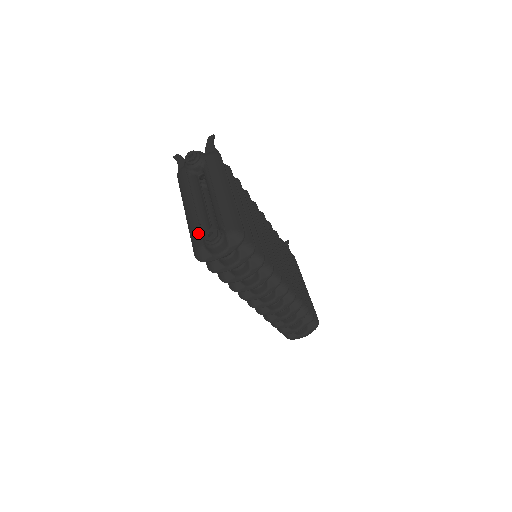
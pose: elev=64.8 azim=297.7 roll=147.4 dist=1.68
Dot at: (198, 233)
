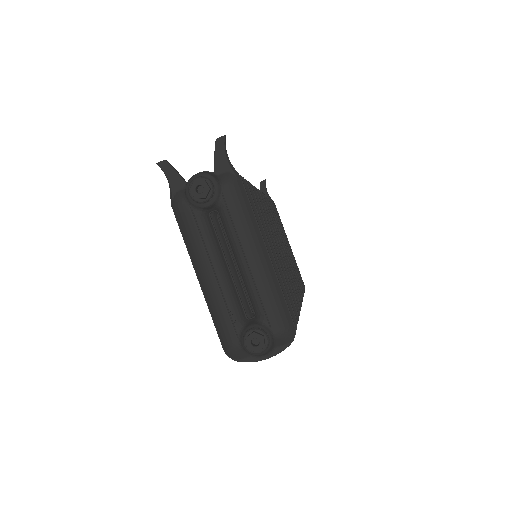
Dot at: (229, 325)
